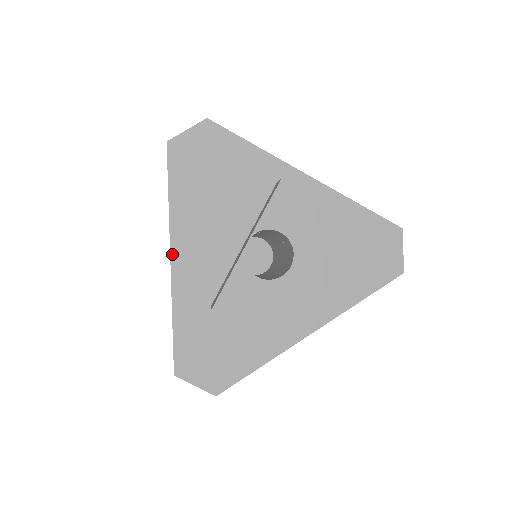
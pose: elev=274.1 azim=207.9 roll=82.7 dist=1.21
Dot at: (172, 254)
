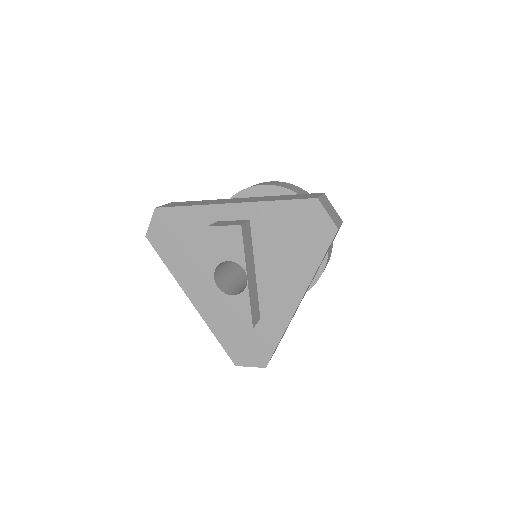
Dot at: (190, 299)
